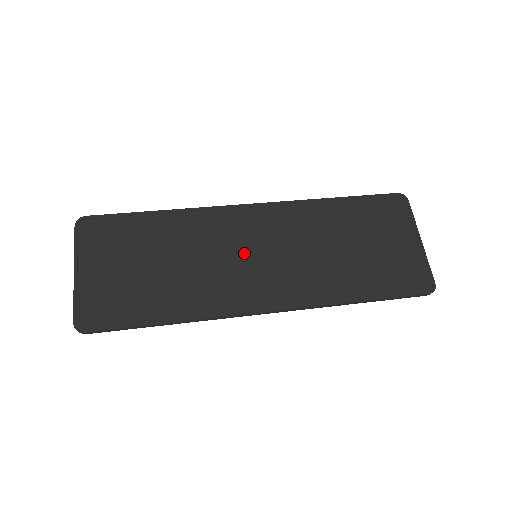
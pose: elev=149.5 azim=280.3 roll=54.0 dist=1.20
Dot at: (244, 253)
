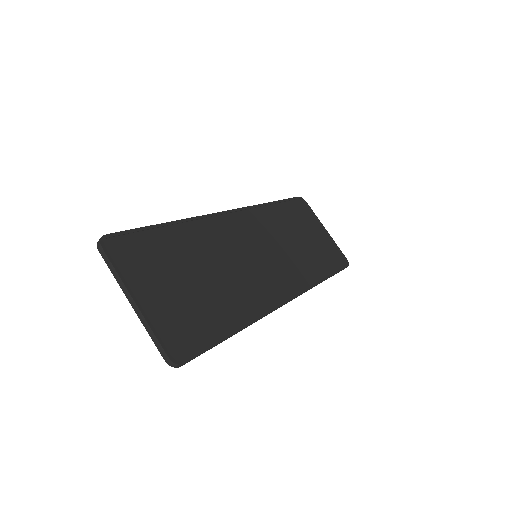
Dot at: (250, 254)
